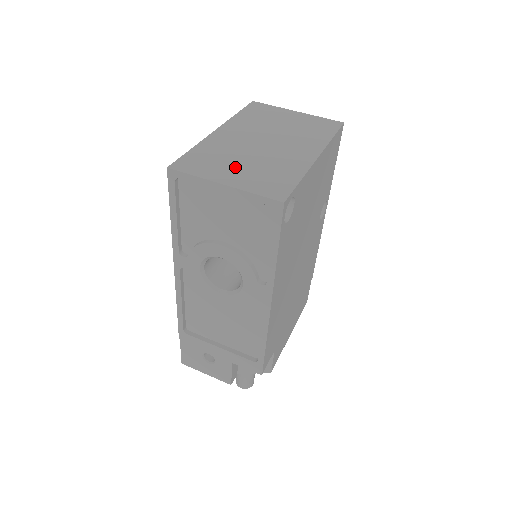
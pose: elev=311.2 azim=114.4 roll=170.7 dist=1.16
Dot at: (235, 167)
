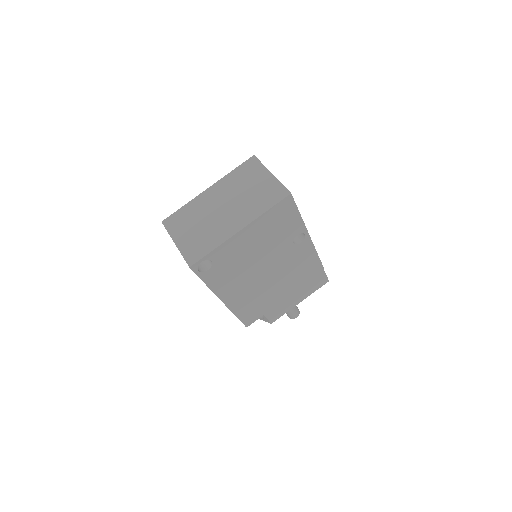
Dot at: (190, 230)
